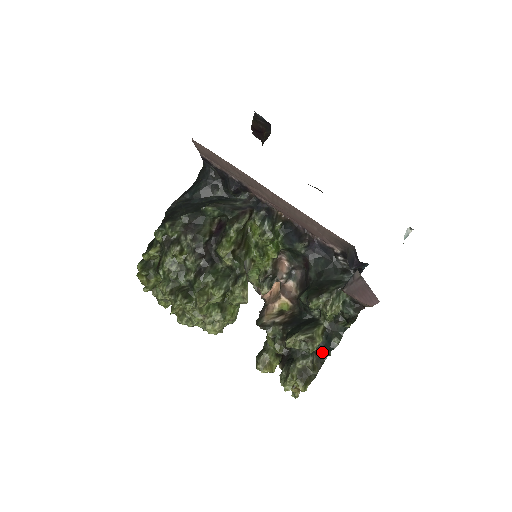
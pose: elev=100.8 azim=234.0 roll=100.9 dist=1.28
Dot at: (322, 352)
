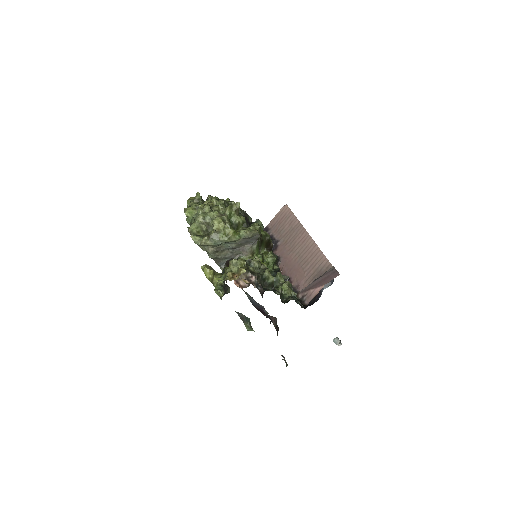
Dot at: (264, 288)
